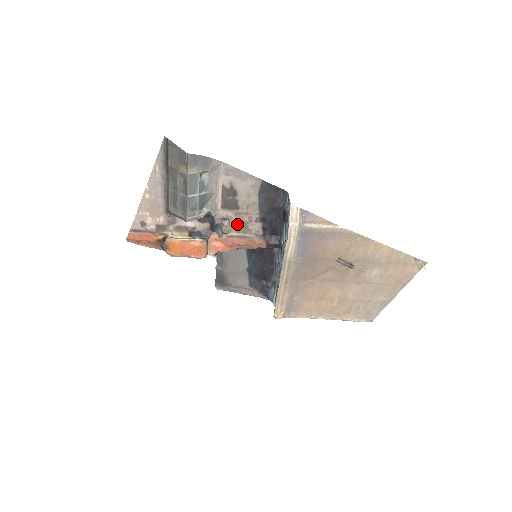
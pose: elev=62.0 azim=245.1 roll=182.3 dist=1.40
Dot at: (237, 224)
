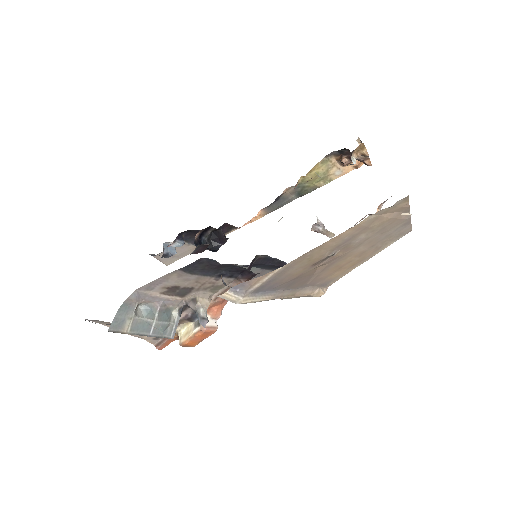
Dot at: (208, 291)
